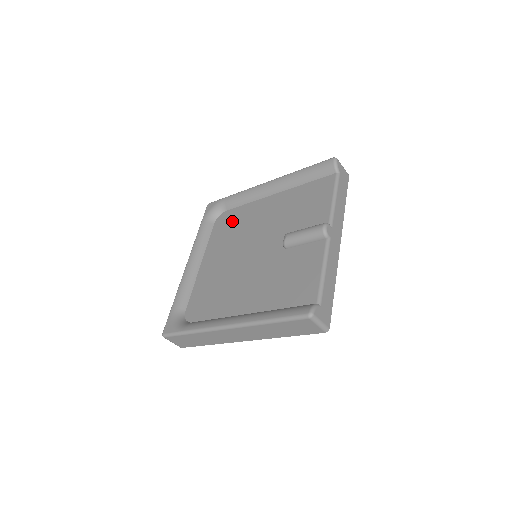
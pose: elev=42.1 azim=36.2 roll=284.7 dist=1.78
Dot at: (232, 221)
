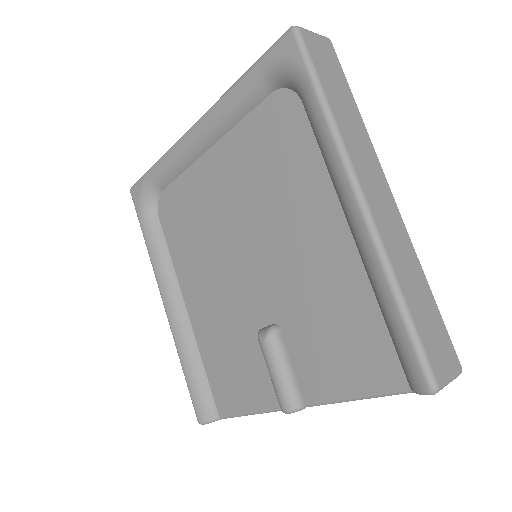
Dot at: (282, 150)
